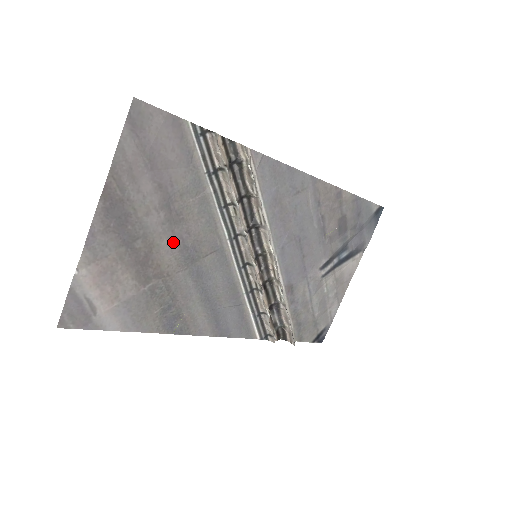
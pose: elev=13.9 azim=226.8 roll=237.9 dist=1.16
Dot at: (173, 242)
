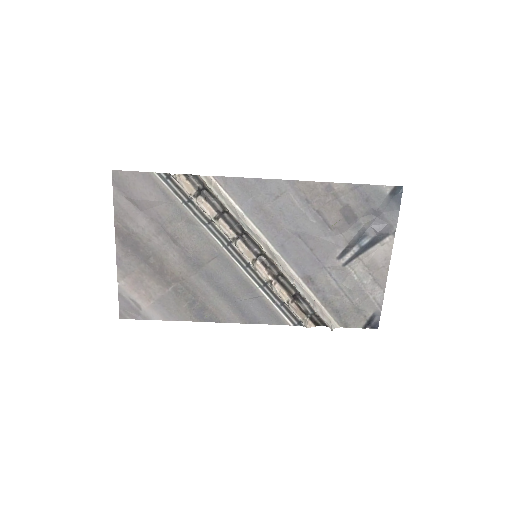
Dot at: (177, 255)
